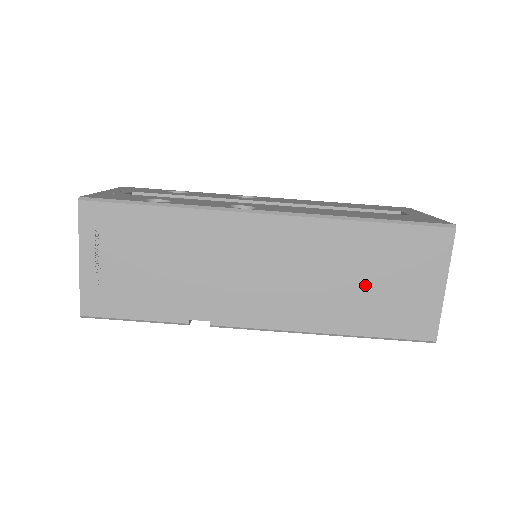
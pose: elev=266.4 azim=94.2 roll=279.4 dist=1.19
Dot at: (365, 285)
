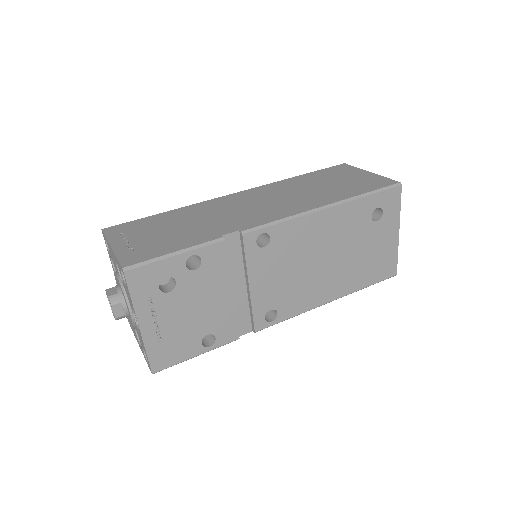
Dot at: (325, 187)
